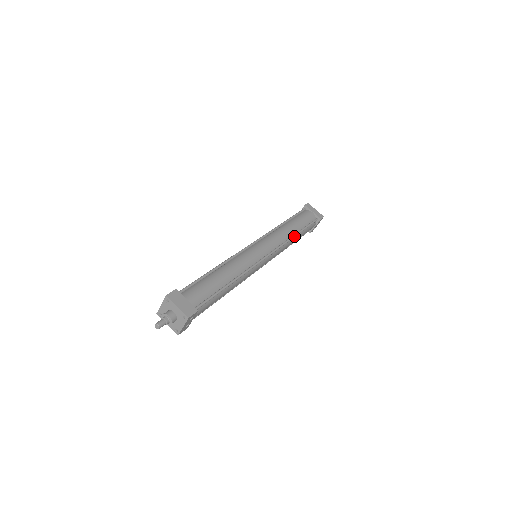
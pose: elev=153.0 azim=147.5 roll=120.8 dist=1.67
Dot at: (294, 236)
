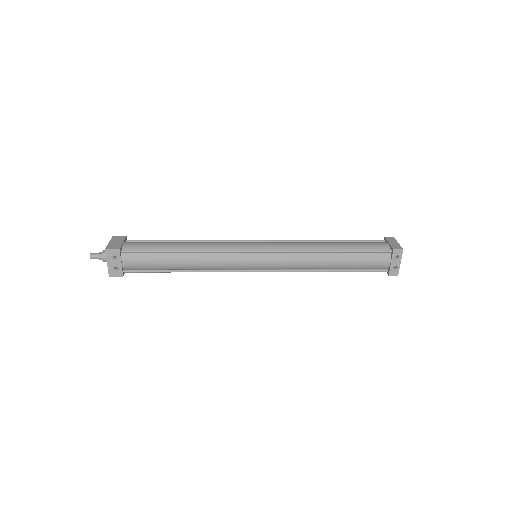
Dot at: (322, 250)
